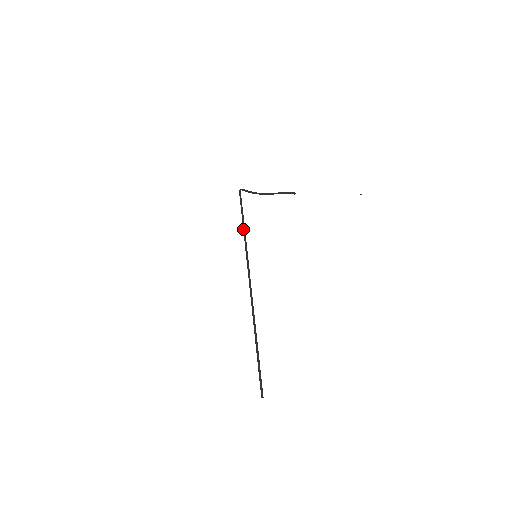
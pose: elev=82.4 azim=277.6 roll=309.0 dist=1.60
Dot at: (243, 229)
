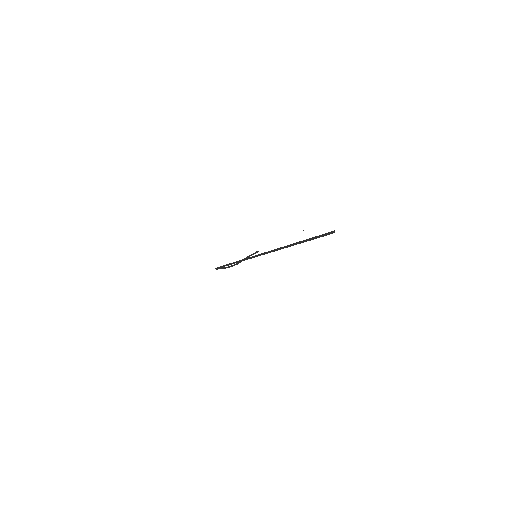
Dot at: (234, 263)
